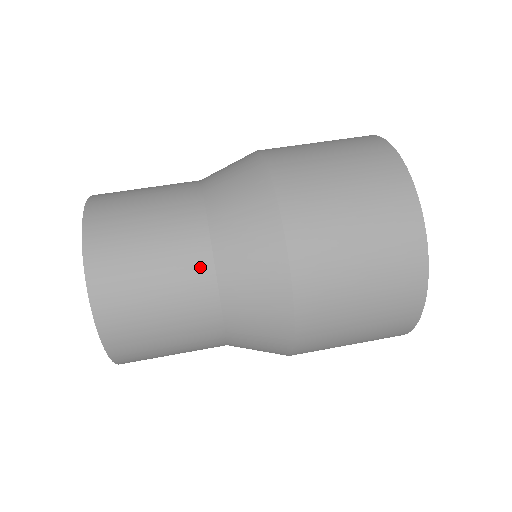
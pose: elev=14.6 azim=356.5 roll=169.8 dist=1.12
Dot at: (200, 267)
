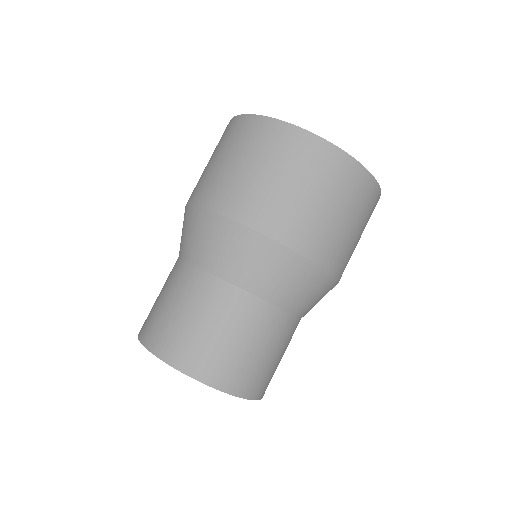
Dot at: (245, 304)
